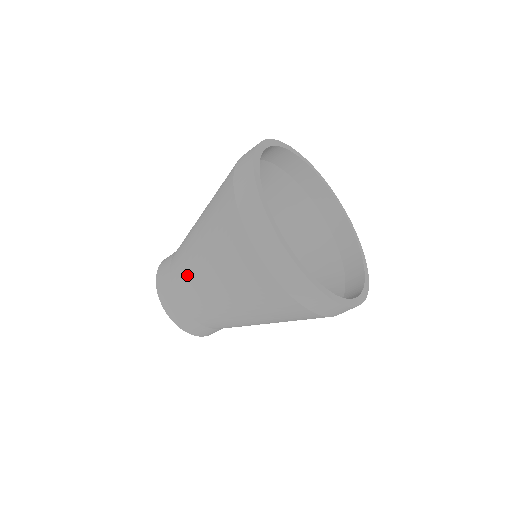
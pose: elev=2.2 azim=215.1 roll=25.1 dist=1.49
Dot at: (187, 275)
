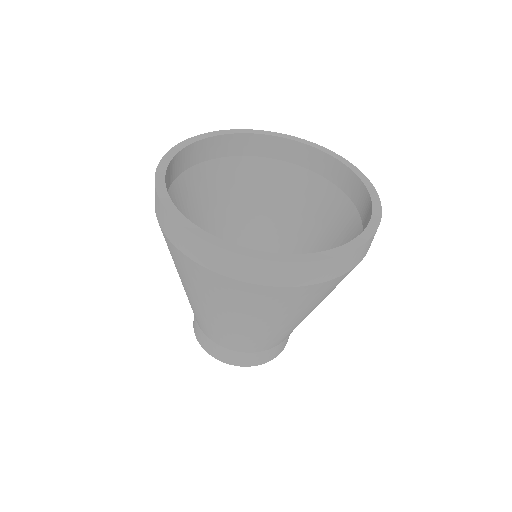
Dot at: (255, 340)
